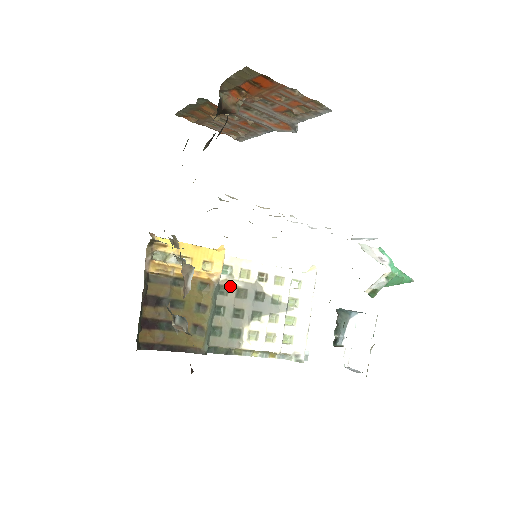
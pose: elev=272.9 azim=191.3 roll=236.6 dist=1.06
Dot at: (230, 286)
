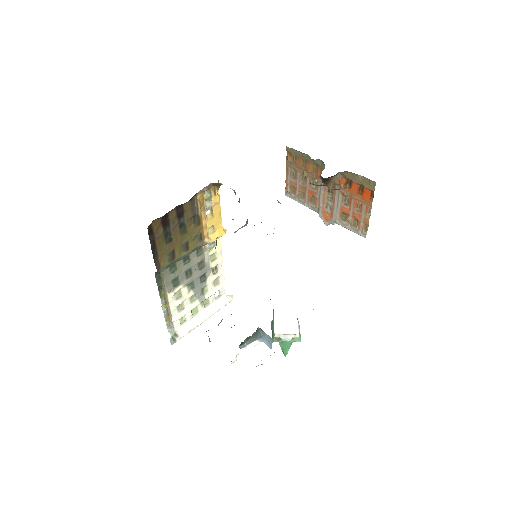
Dot at: (203, 254)
